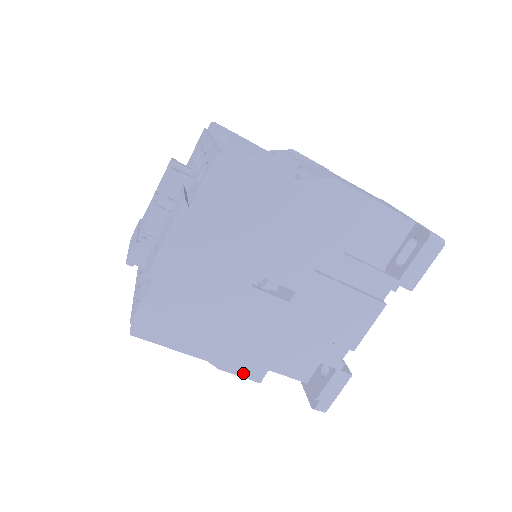
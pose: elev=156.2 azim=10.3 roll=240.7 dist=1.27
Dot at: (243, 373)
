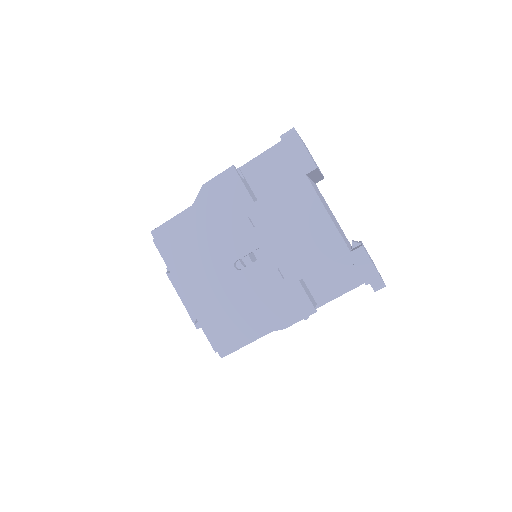
Dot at: (299, 317)
